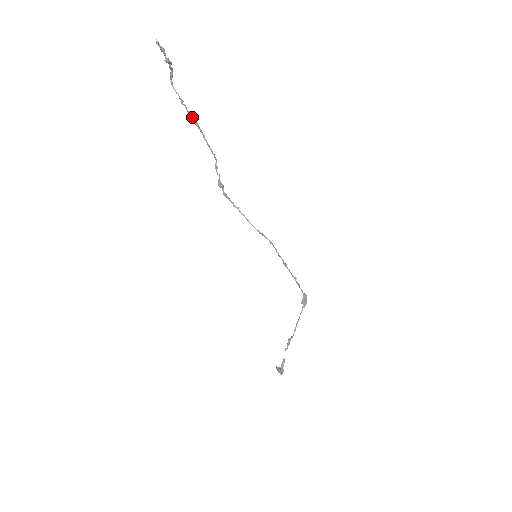
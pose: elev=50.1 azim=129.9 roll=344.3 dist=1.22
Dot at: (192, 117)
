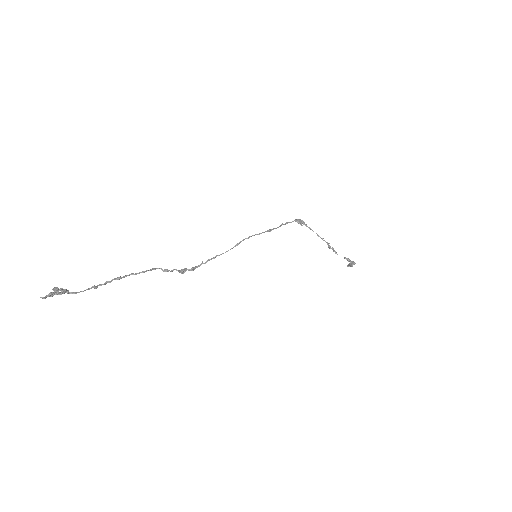
Dot at: occluded
